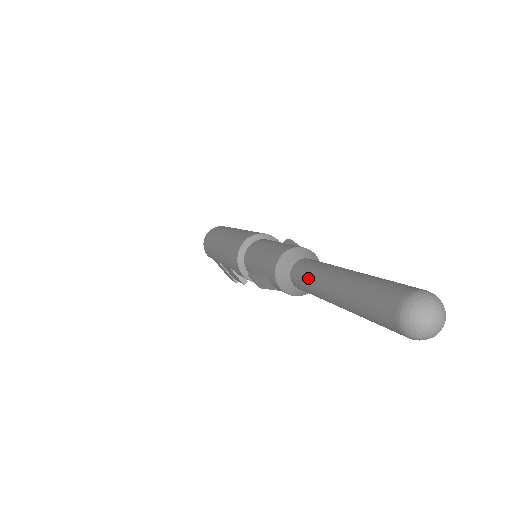
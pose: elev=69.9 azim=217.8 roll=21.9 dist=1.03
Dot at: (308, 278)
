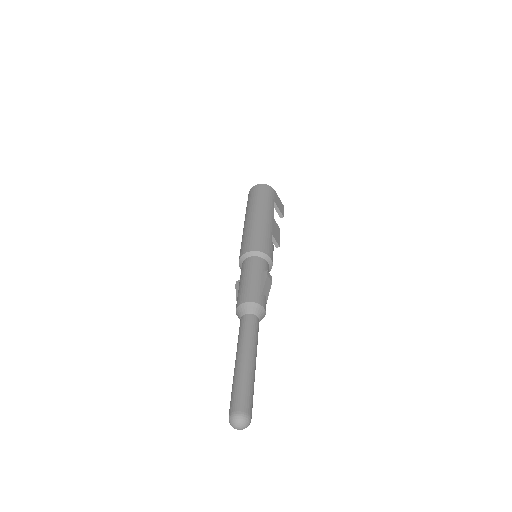
Dot at: (238, 337)
